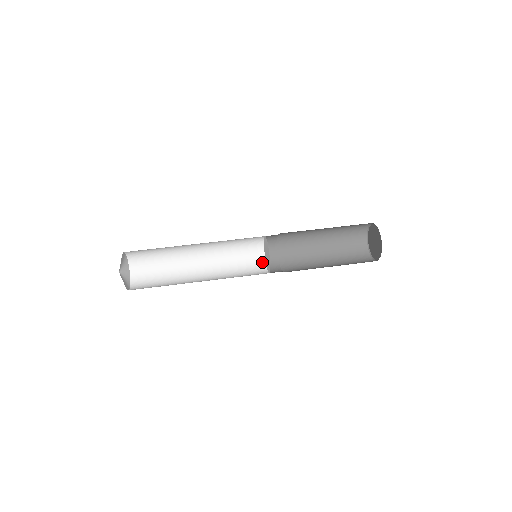
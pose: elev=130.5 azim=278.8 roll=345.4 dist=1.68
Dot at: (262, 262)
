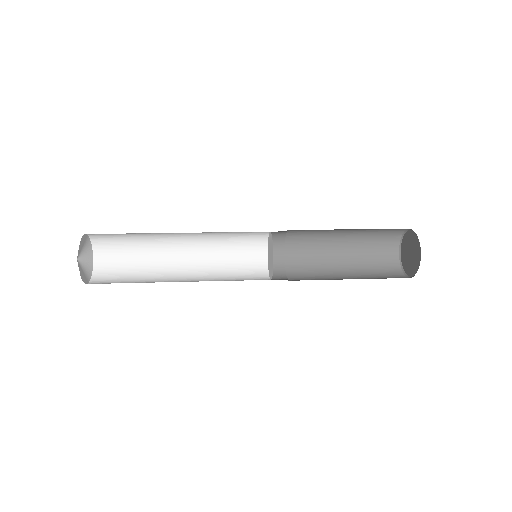
Dot at: (265, 279)
